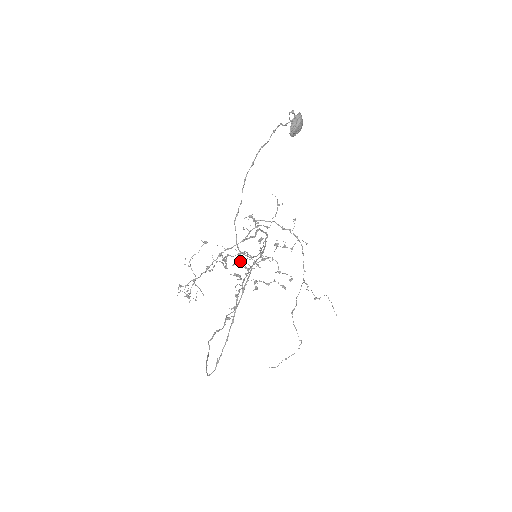
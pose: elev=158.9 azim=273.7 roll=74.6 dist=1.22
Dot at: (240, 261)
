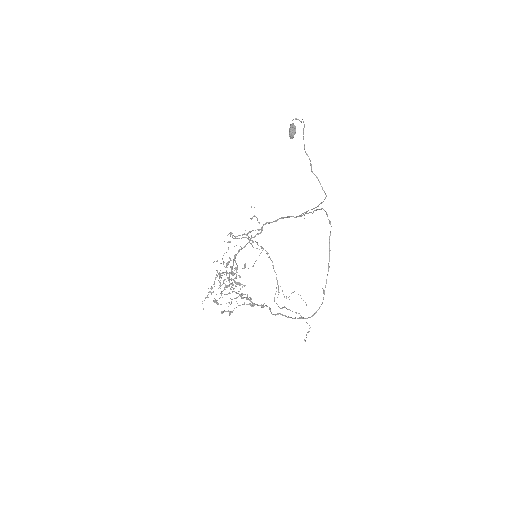
Dot at: occluded
